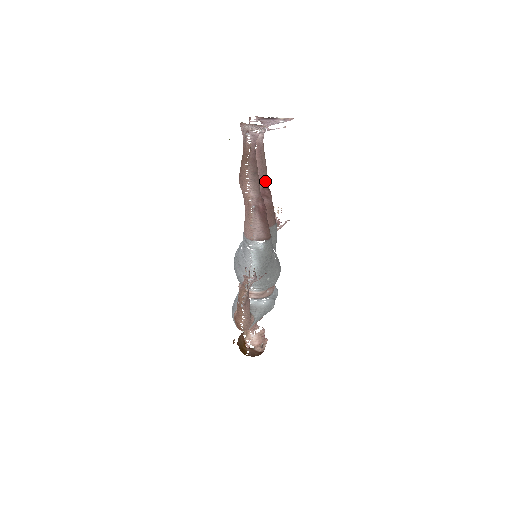
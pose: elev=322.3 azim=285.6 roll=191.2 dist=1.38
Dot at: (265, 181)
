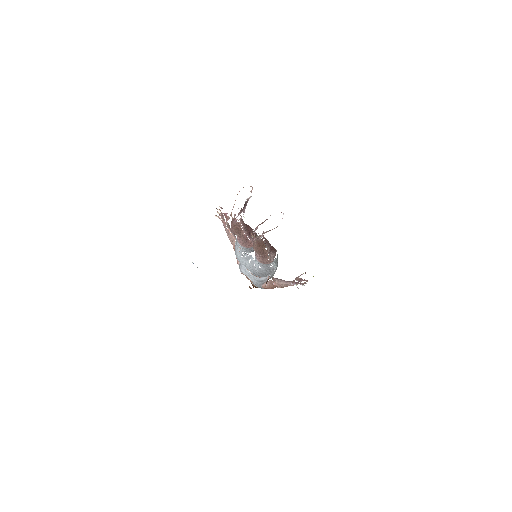
Dot at: (246, 226)
